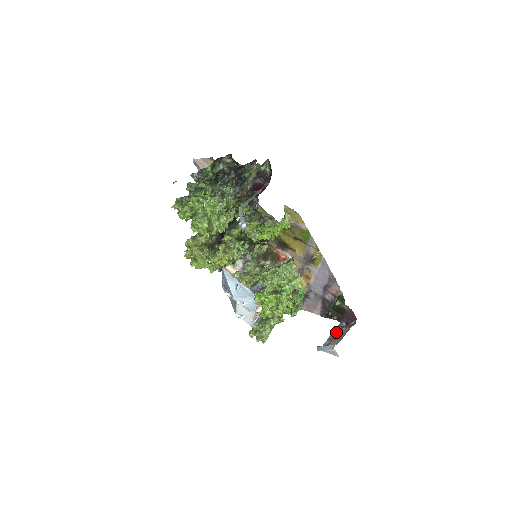
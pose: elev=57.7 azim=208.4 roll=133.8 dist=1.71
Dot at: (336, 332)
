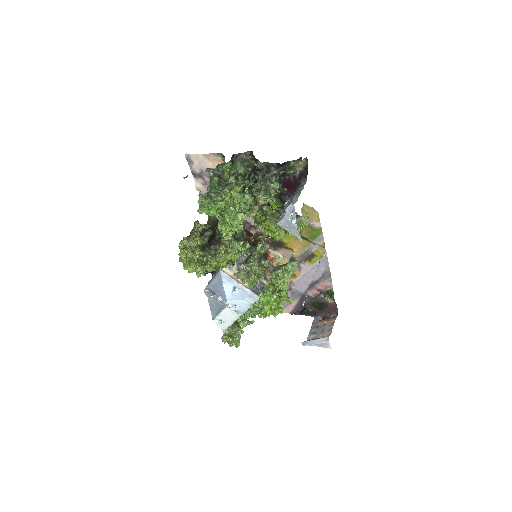
Dot at: (317, 326)
